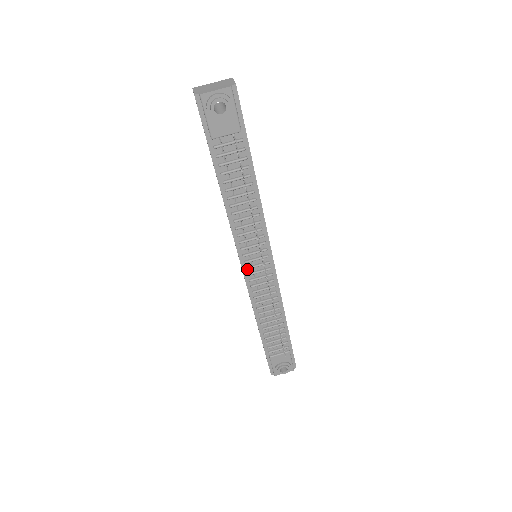
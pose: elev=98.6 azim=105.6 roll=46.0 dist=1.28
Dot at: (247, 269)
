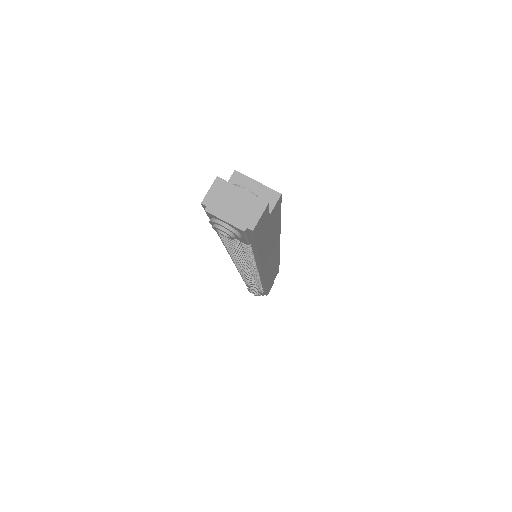
Dot at: (236, 265)
